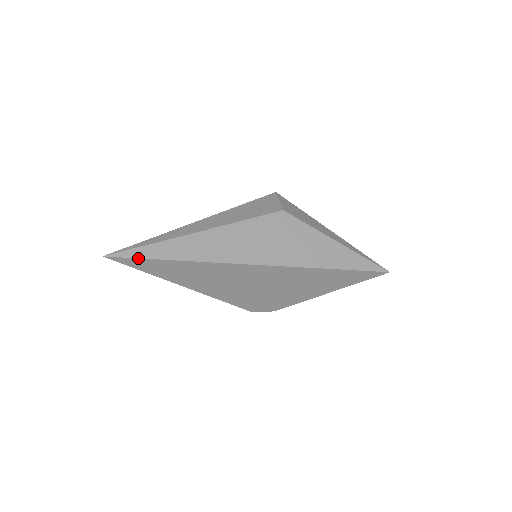
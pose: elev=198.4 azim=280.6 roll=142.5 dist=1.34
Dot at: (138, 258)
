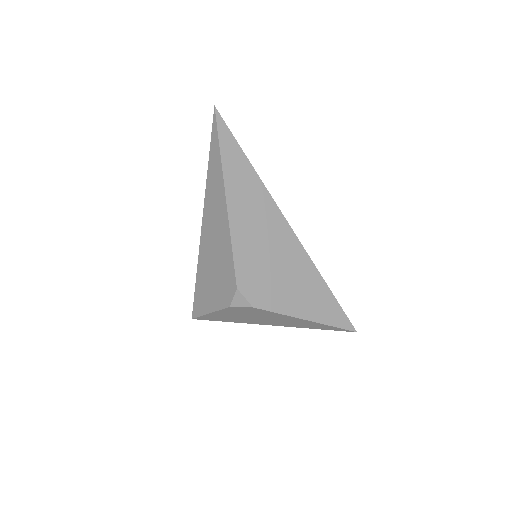
Dot at: (231, 132)
